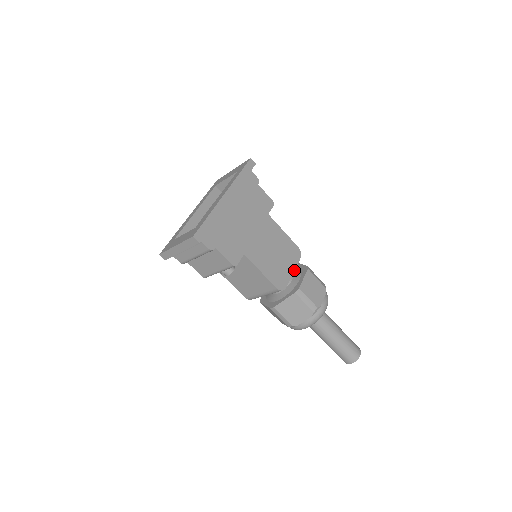
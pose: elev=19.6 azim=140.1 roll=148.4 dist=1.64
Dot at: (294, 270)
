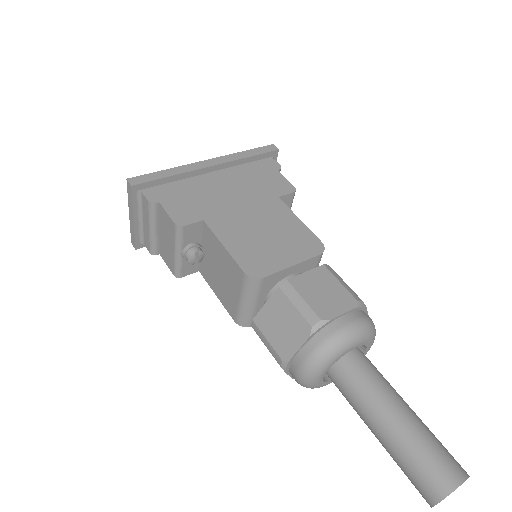
Dot at: (296, 263)
